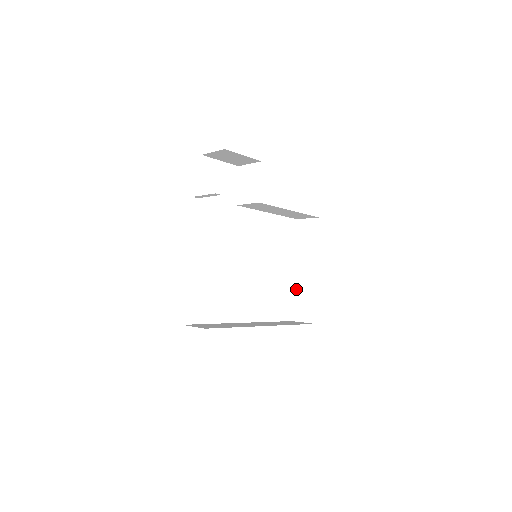
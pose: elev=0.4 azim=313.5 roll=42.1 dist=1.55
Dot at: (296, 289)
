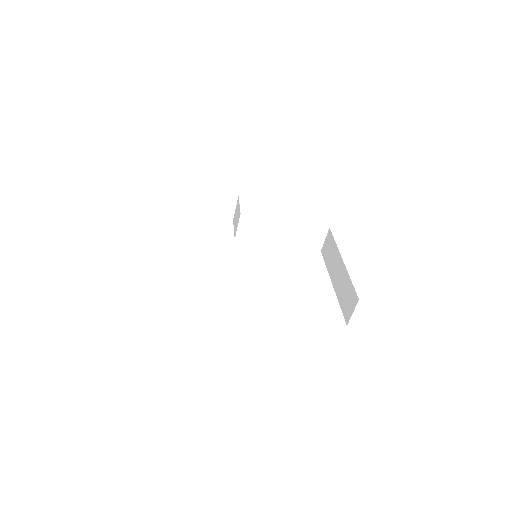
Dot at: (338, 296)
